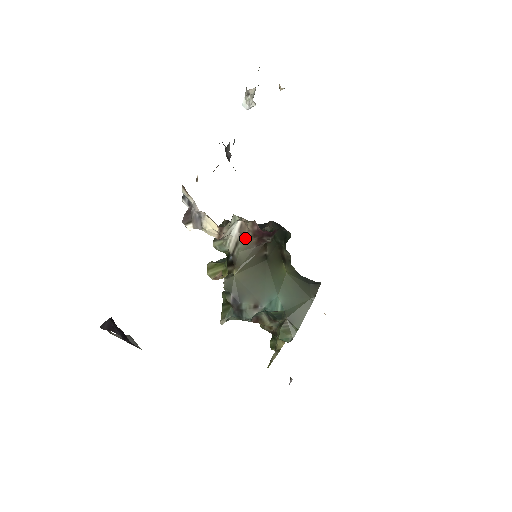
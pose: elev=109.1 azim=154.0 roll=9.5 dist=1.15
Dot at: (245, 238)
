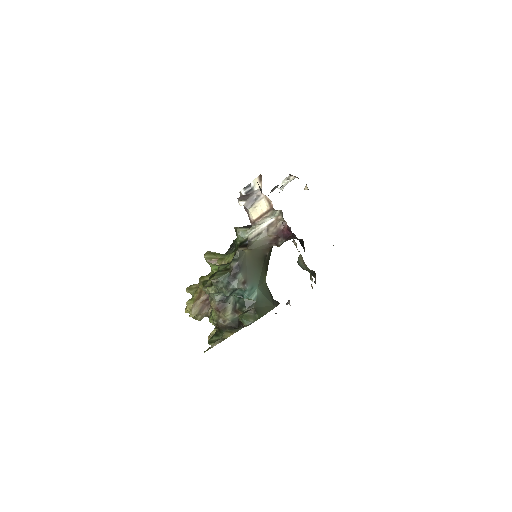
Dot at: (267, 233)
